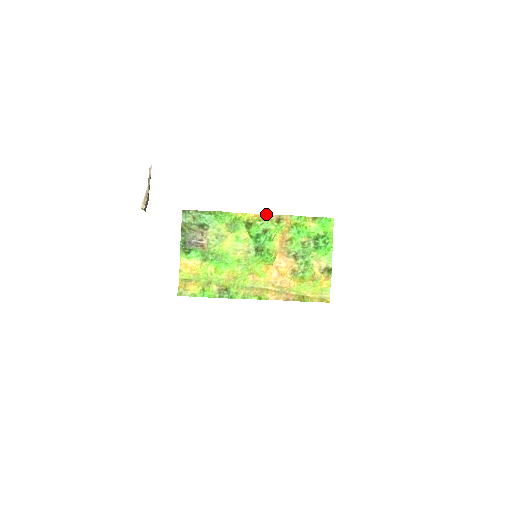
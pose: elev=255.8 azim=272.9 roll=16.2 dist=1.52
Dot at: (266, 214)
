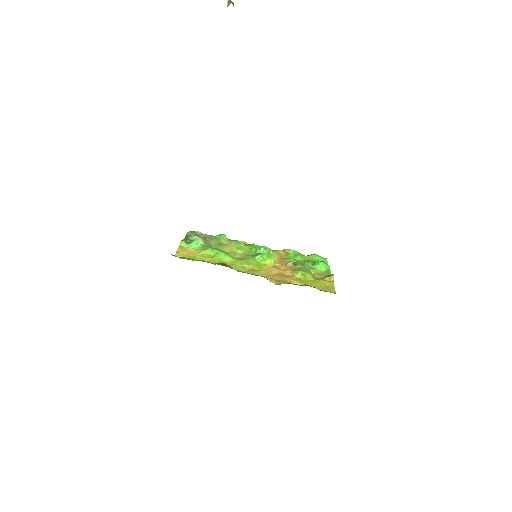
Dot at: occluded
